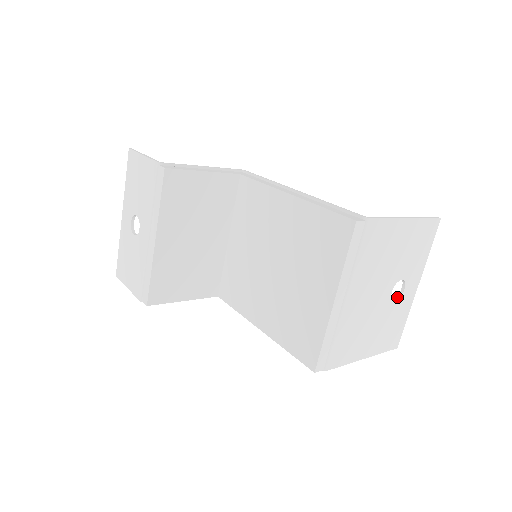
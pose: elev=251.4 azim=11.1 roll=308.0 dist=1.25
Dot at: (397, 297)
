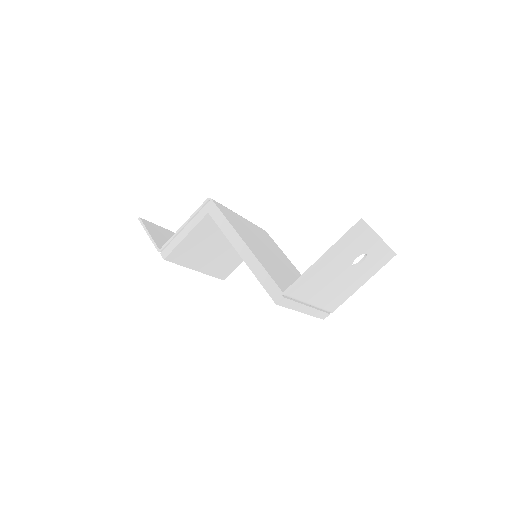
Dot at: (364, 258)
